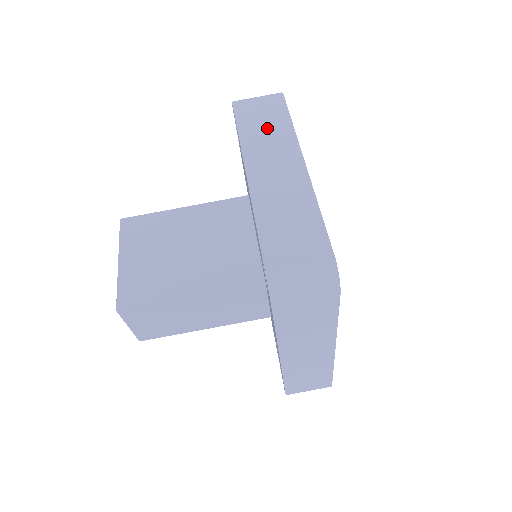
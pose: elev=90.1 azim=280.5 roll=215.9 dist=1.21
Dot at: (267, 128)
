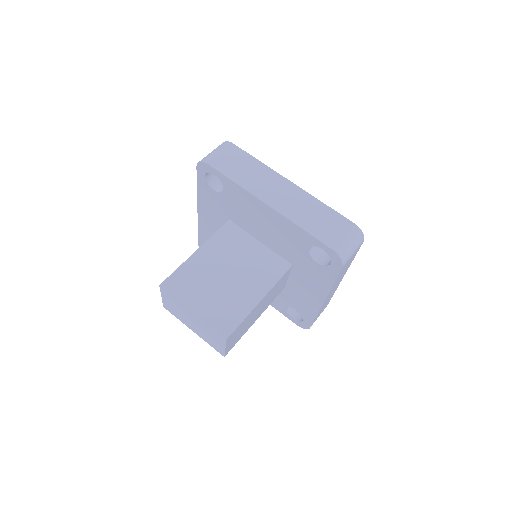
Dot at: (247, 170)
